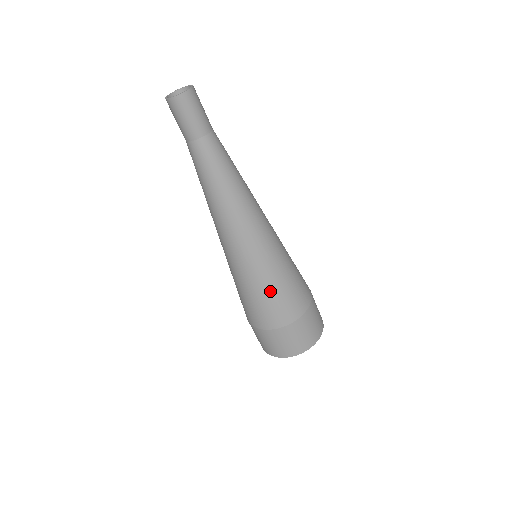
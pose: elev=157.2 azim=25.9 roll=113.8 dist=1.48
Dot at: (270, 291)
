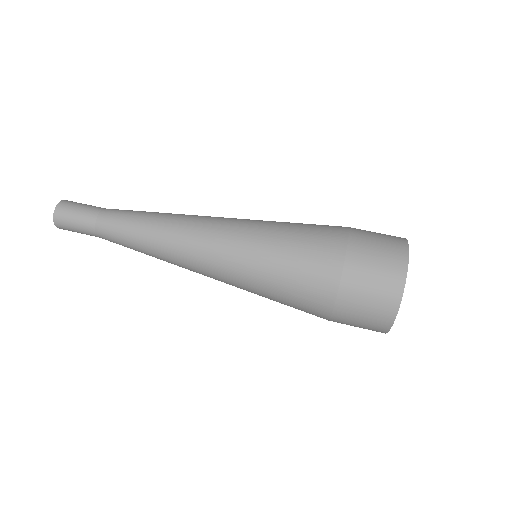
Dot at: (278, 283)
